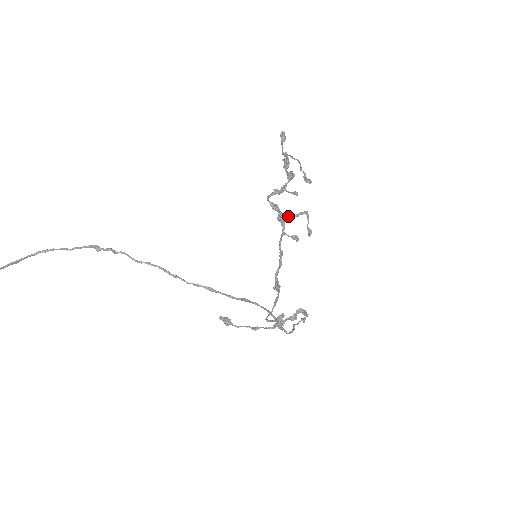
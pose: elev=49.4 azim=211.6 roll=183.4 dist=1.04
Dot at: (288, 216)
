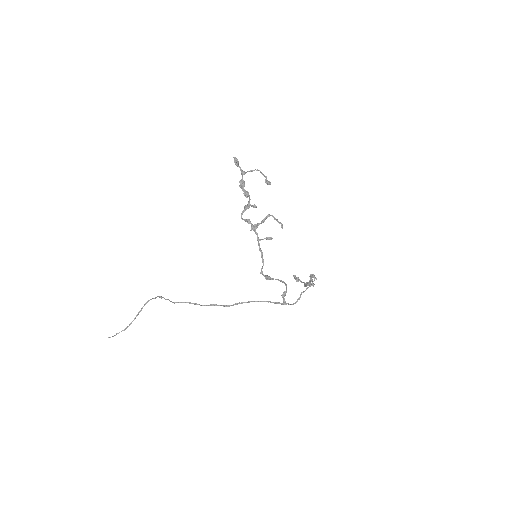
Dot at: (257, 225)
